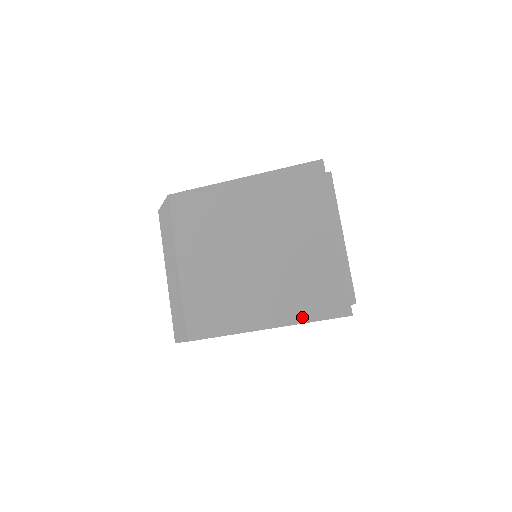
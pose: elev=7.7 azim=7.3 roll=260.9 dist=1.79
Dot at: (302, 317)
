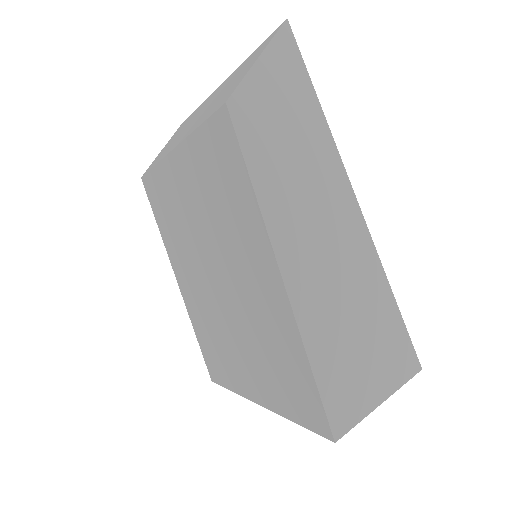
Dot at: (195, 326)
